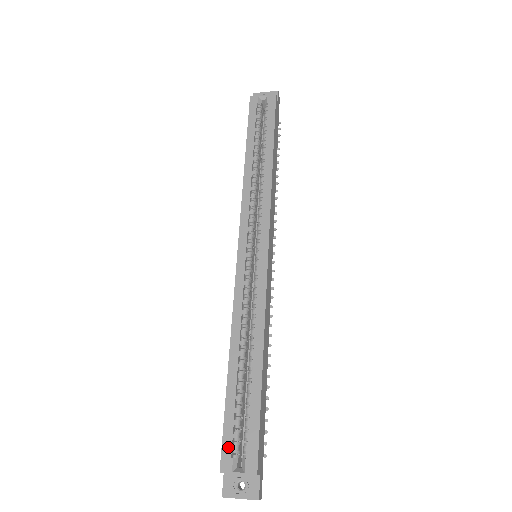
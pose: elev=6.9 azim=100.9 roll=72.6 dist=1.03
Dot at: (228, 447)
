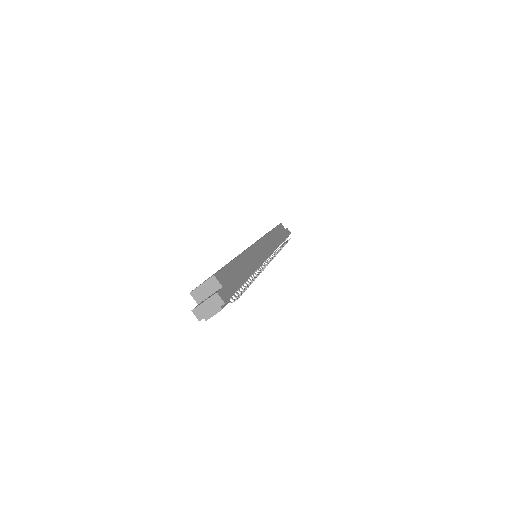
Dot at: (200, 284)
